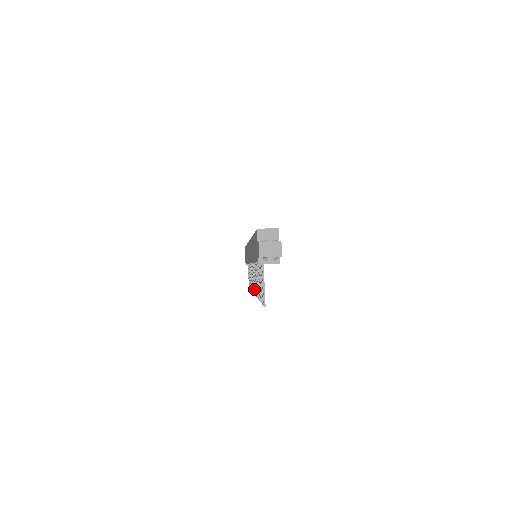
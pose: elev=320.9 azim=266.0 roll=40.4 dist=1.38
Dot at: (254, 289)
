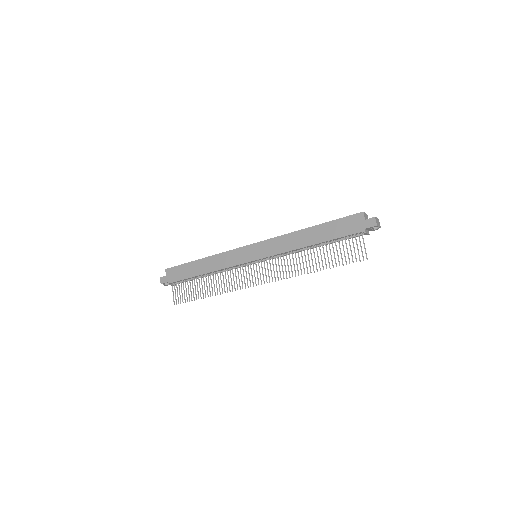
Dot at: (266, 279)
